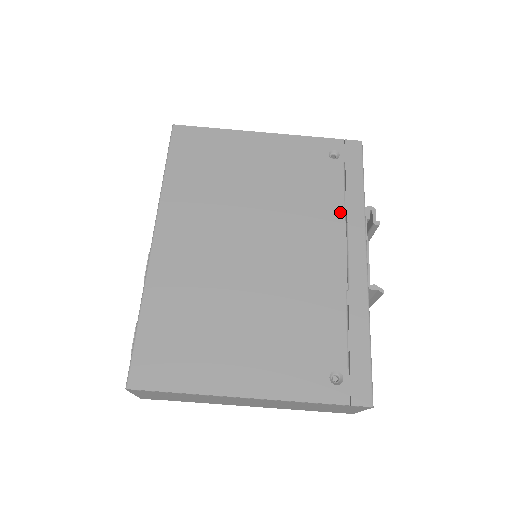
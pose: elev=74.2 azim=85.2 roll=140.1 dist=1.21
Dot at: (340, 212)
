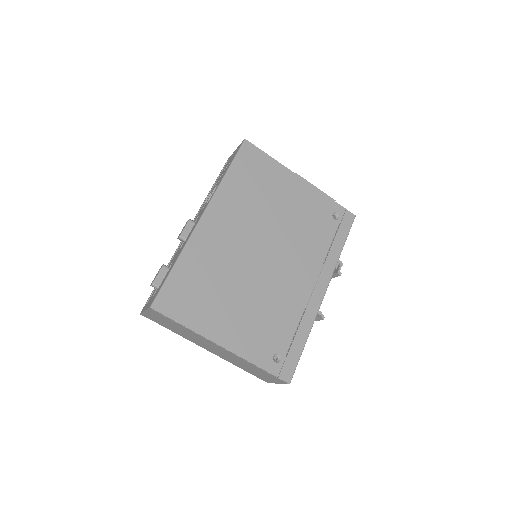
Dot at: (323, 256)
